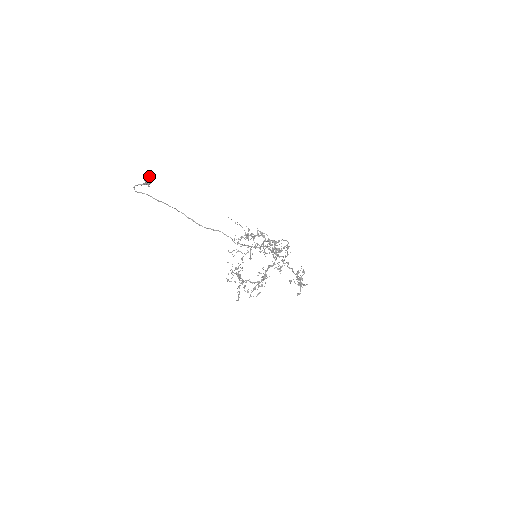
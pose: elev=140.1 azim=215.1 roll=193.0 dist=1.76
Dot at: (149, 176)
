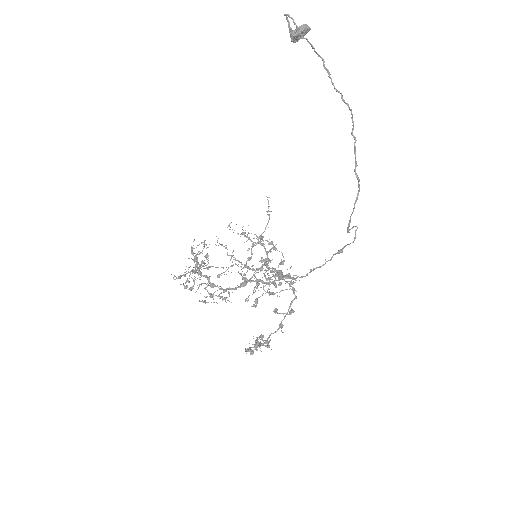
Dot at: (307, 29)
